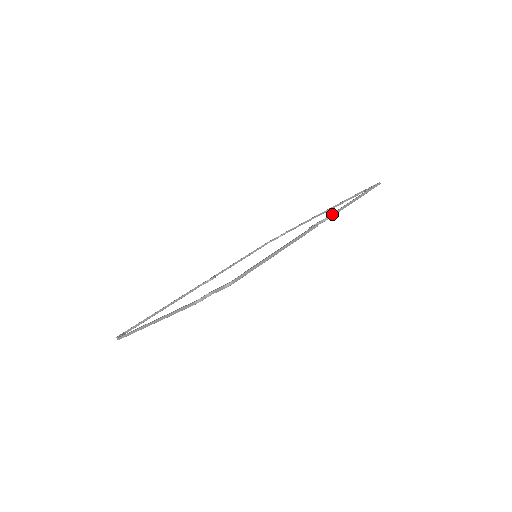
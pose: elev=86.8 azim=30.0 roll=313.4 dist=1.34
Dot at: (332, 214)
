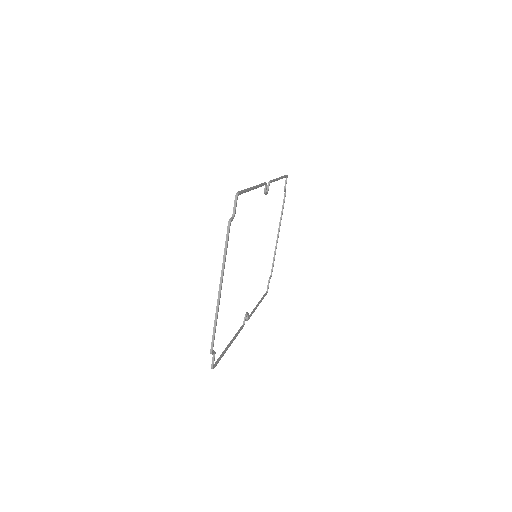
Dot at: occluded
